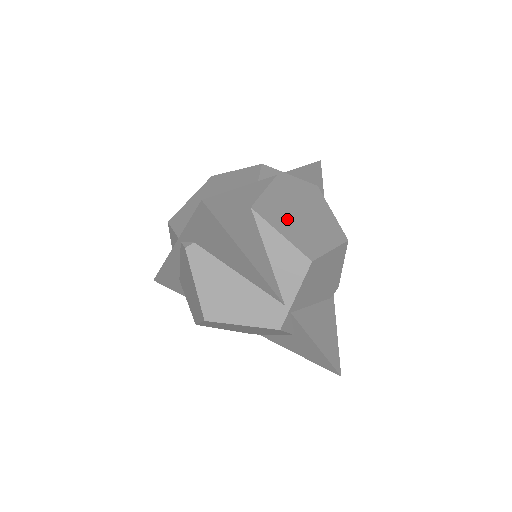
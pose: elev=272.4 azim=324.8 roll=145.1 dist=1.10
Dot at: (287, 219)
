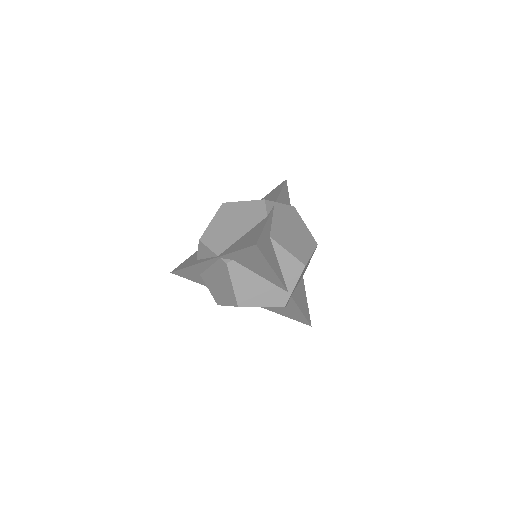
Dot at: (287, 239)
